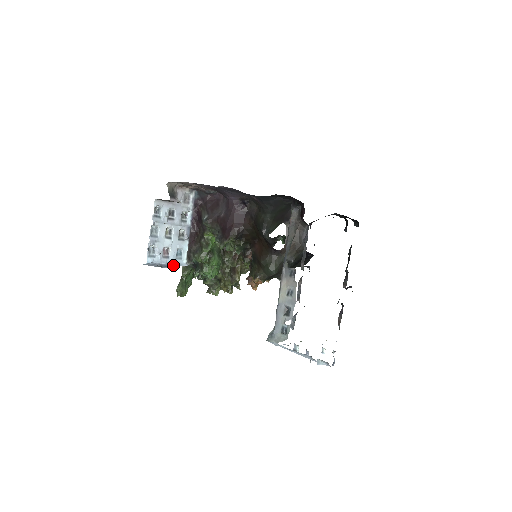
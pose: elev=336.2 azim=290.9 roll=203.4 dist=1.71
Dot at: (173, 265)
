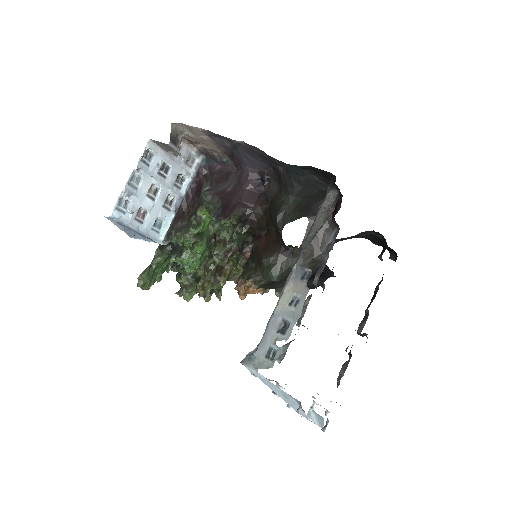
Dot at: (145, 236)
